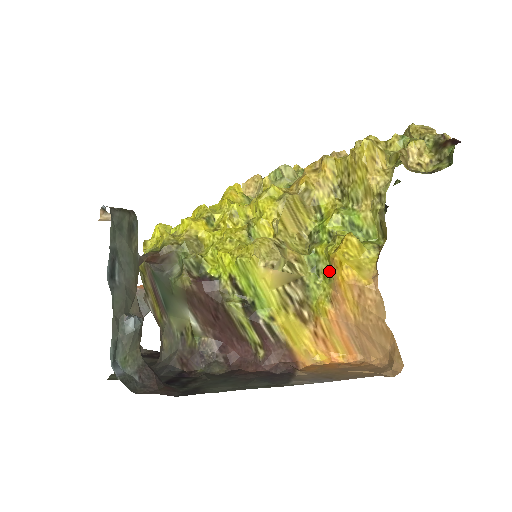
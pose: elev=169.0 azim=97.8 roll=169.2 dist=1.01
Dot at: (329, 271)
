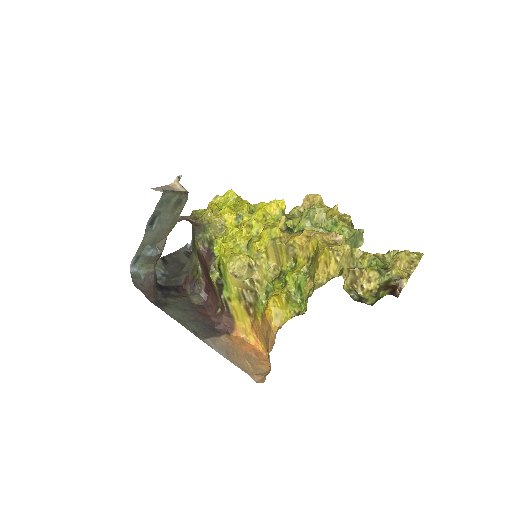
Dot at: occluded
